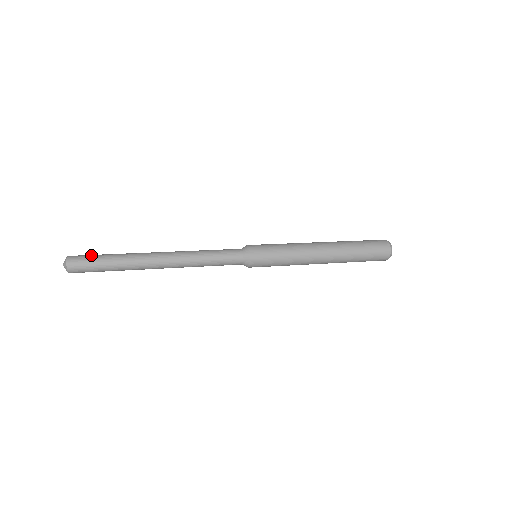
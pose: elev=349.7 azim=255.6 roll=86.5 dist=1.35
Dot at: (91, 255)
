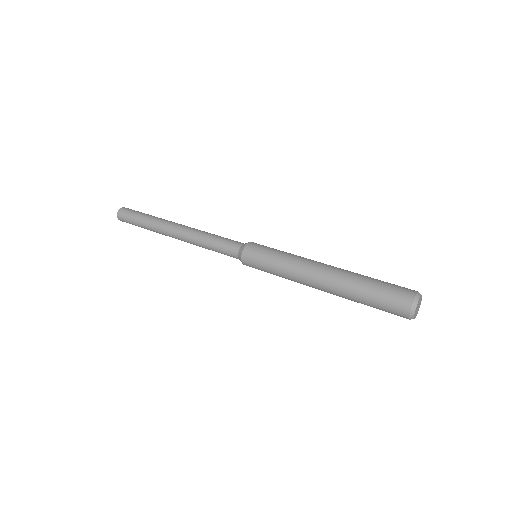
Dot at: (133, 213)
